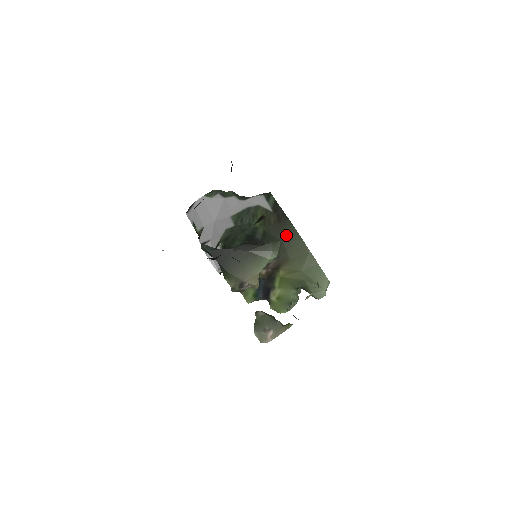
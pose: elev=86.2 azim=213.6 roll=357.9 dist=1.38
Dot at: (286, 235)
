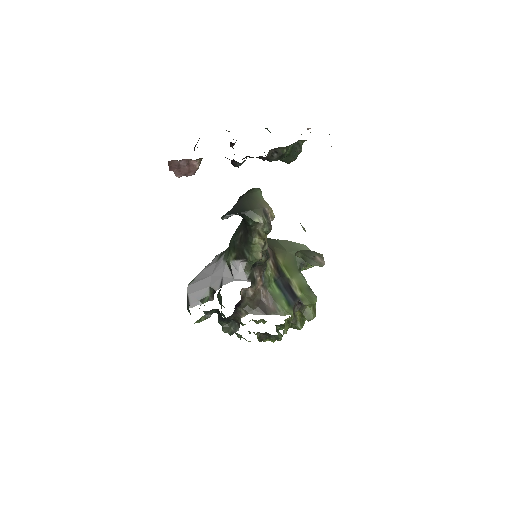
Dot at: occluded
